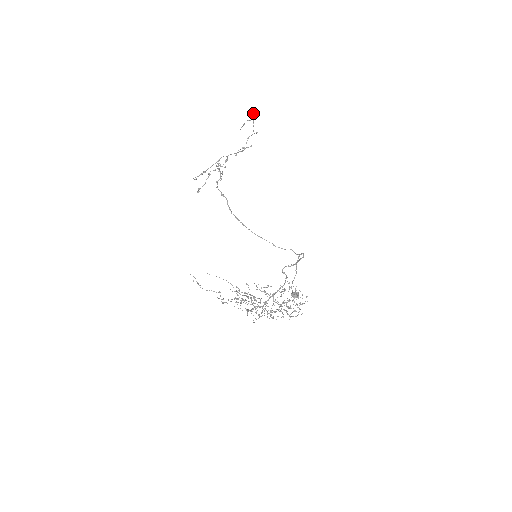
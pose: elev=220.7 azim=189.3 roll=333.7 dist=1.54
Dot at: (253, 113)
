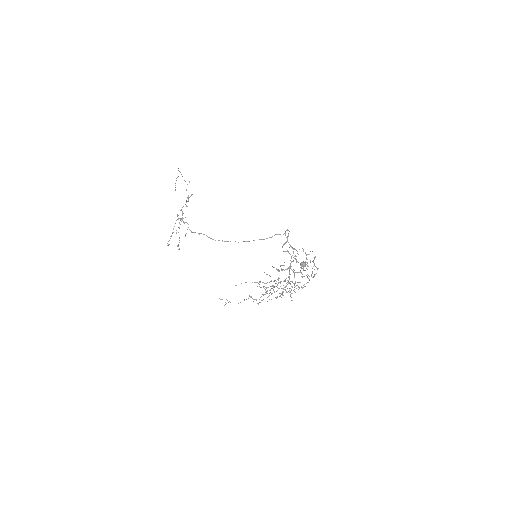
Dot at: occluded
